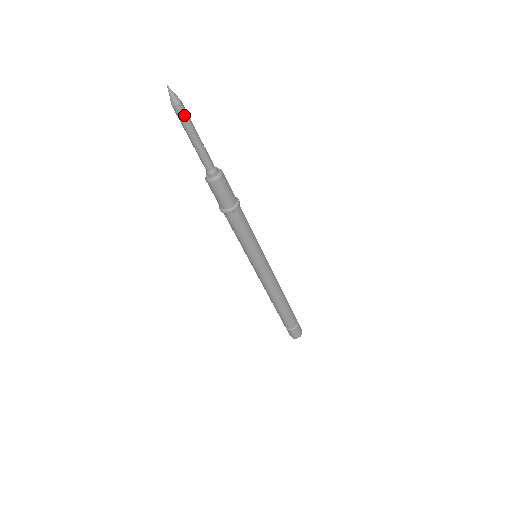
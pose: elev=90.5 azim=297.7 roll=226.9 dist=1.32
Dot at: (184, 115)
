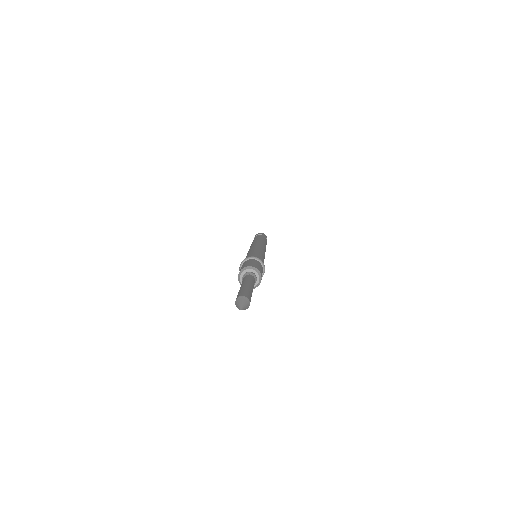
Dot at: occluded
